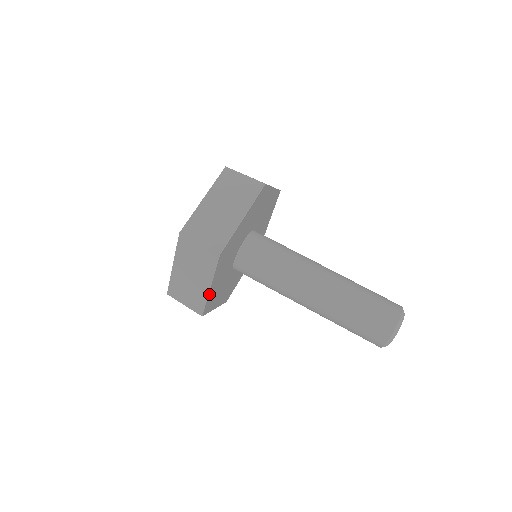
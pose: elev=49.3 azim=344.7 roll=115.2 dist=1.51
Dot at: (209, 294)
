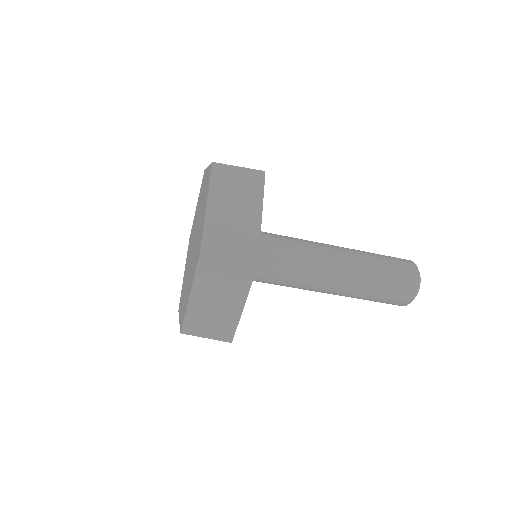
Dot at: (240, 314)
